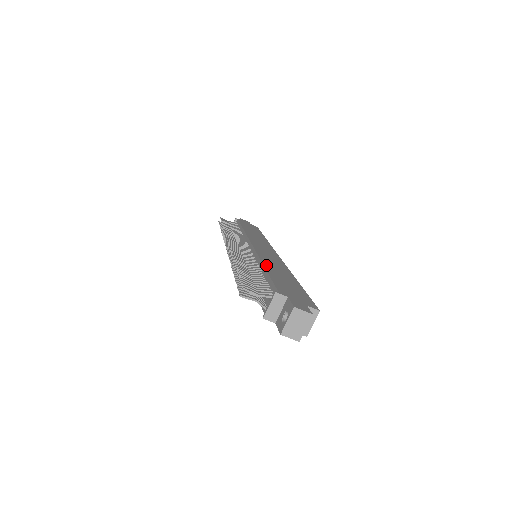
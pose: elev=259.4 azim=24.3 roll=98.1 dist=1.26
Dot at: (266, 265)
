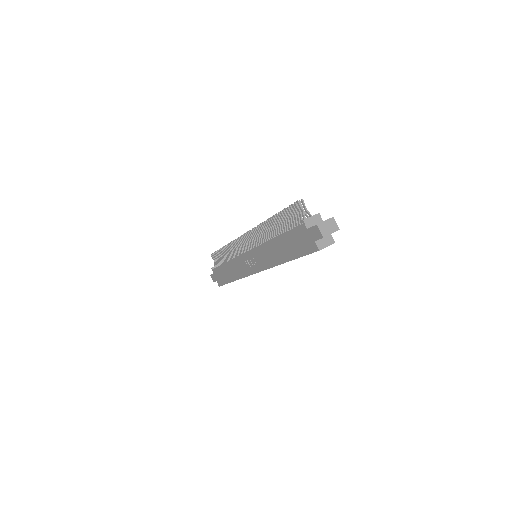
Dot at: occluded
